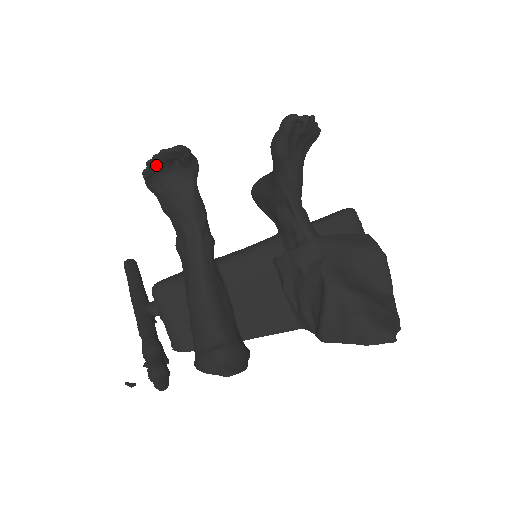
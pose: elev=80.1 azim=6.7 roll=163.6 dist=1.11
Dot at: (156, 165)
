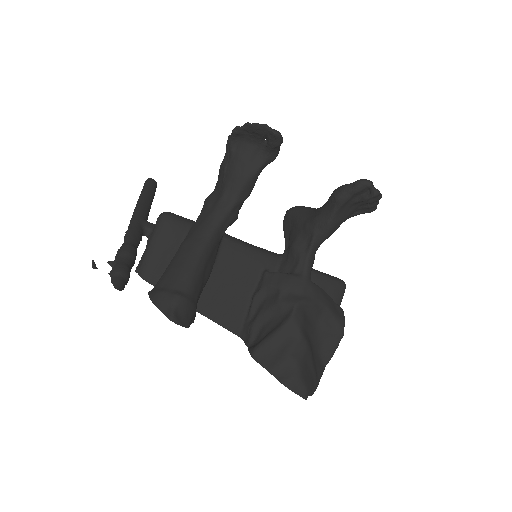
Dot at: (251, 131)
